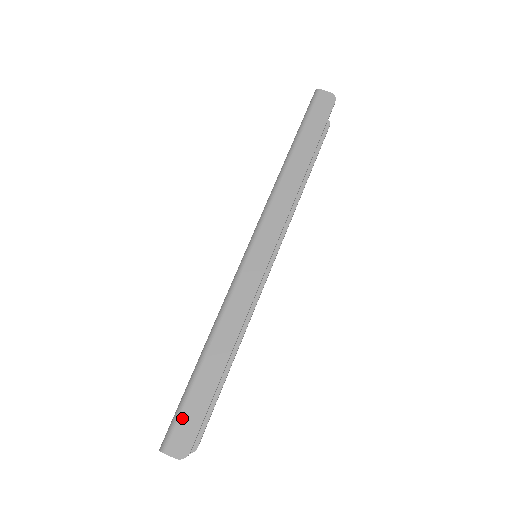
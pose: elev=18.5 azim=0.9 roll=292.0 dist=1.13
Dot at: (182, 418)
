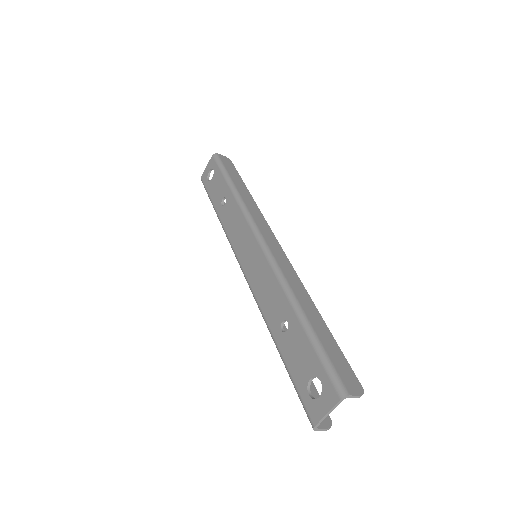
Dot at: (334, 363)
